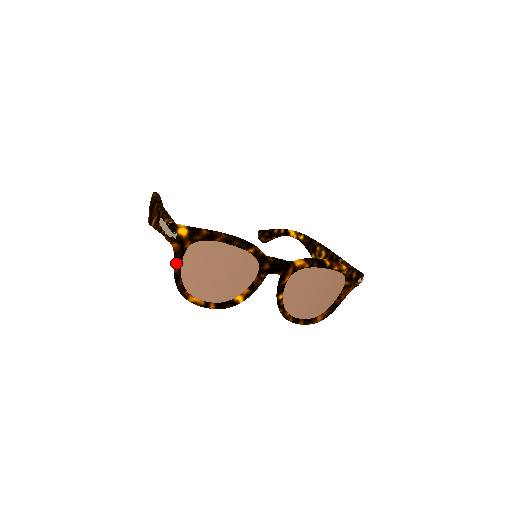
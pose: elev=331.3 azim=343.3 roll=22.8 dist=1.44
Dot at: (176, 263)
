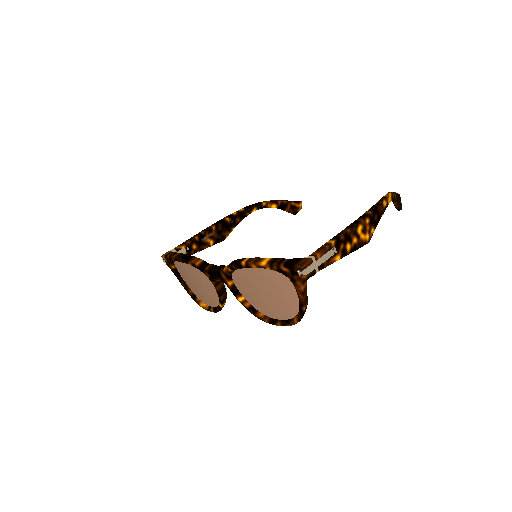
Dot at: (179, 280)
